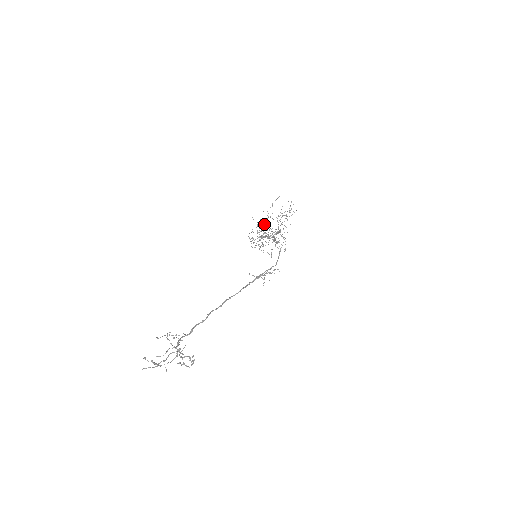
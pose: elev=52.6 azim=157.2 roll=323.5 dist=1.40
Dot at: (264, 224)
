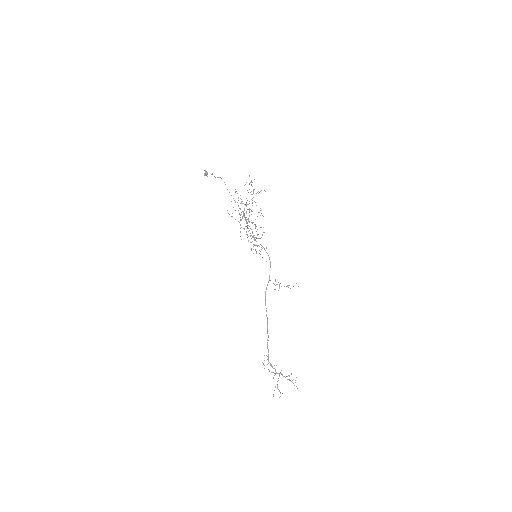
Dot at: (206, 174)
